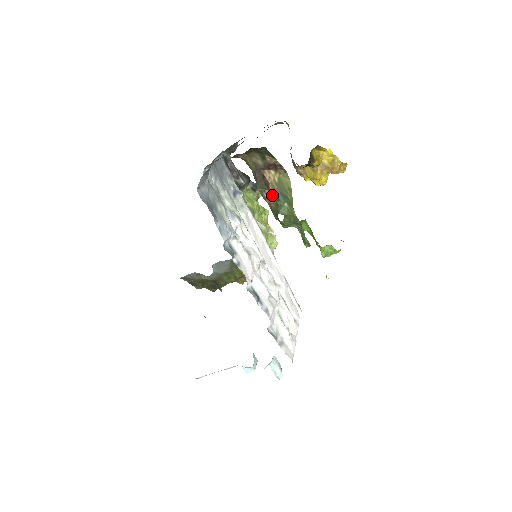
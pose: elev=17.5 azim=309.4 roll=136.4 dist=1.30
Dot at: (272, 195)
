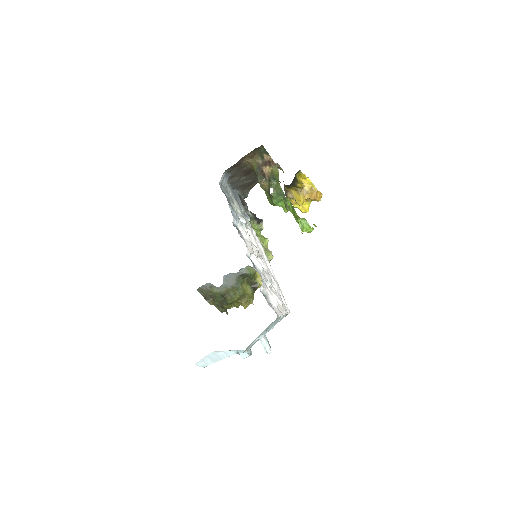
Dot at: (267, 180)
